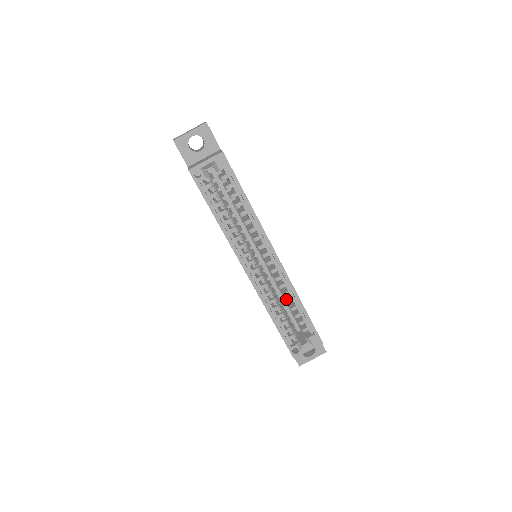
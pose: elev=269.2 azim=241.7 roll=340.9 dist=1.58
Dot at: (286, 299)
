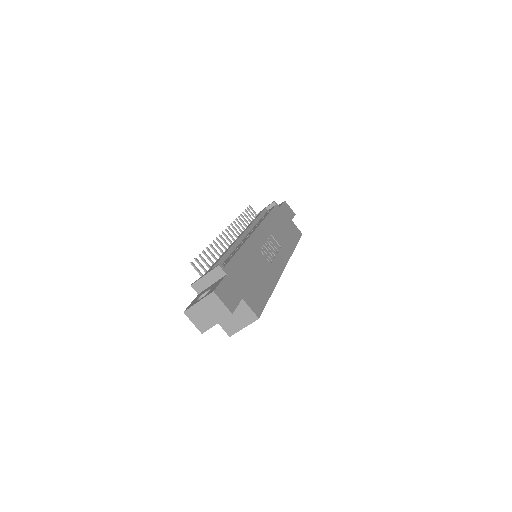
Dot at: occluded
